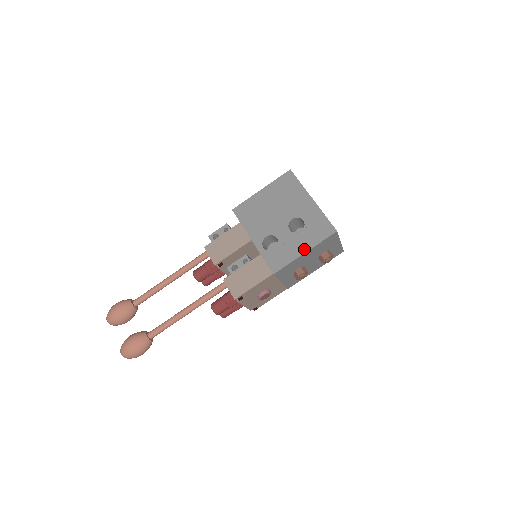
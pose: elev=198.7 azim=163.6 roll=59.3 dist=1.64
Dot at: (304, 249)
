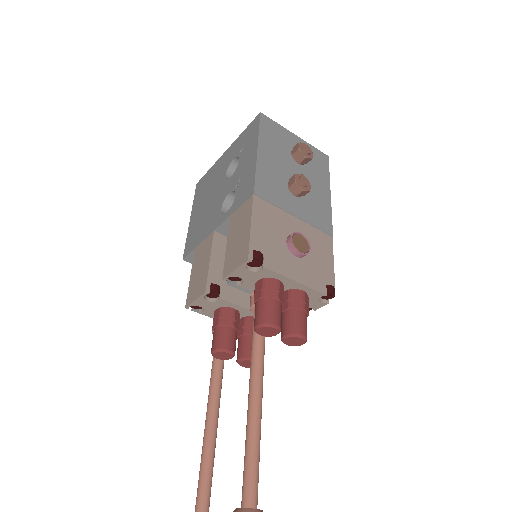
Dot at: (253, 152)
